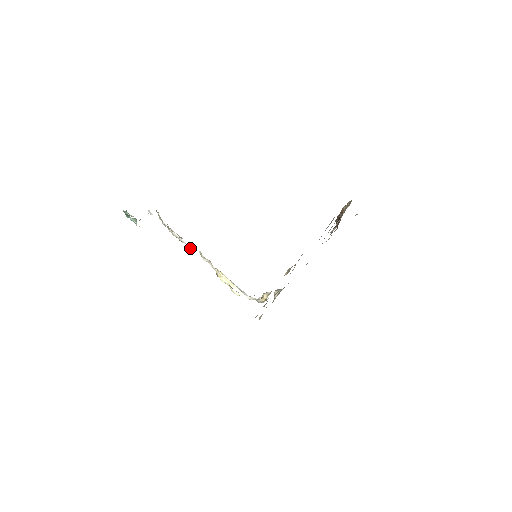
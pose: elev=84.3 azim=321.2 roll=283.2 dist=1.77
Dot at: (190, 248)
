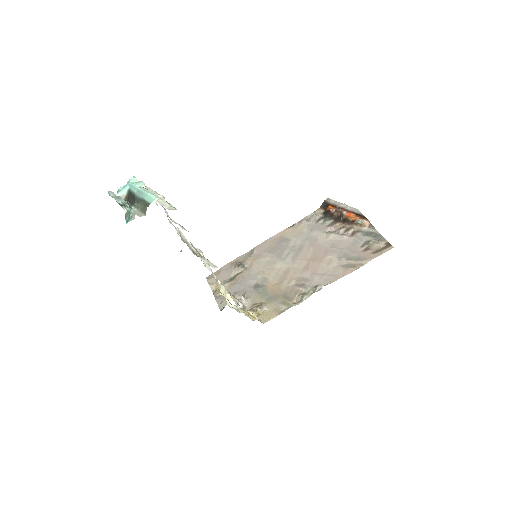
Dot at: occluded
